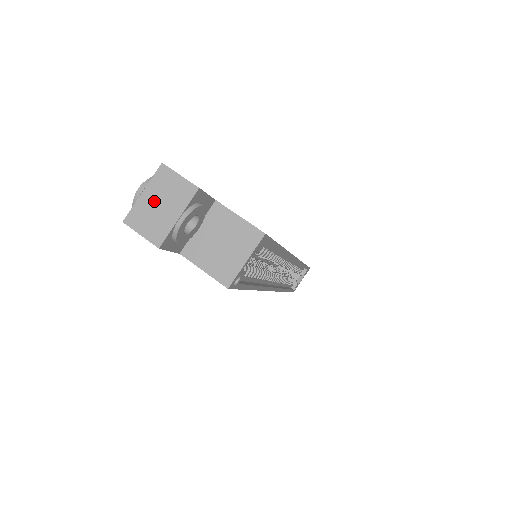
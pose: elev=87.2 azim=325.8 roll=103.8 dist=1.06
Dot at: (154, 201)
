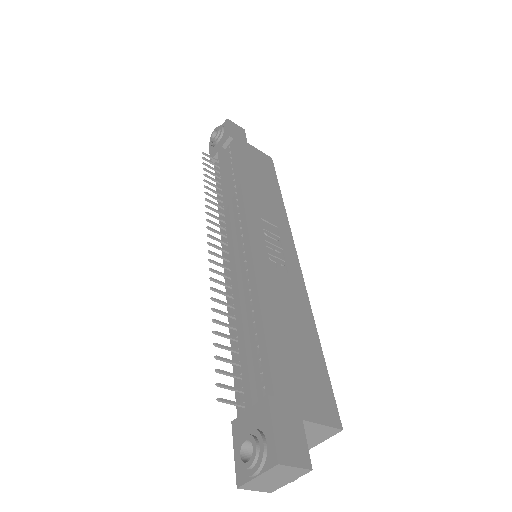
Dot at: (268, 479)
